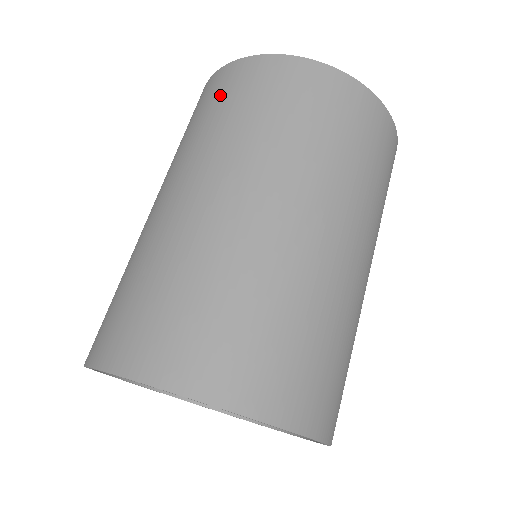
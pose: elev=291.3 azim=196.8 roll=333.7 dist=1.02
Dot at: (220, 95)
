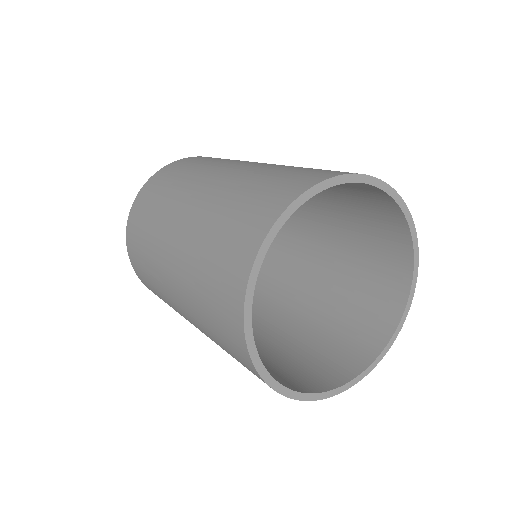
Dot at: (194, 161)
